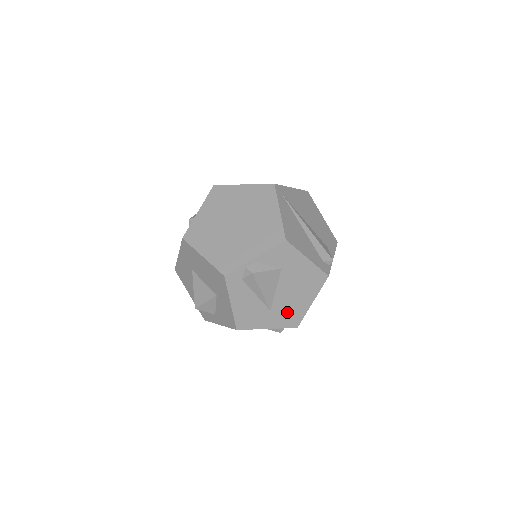
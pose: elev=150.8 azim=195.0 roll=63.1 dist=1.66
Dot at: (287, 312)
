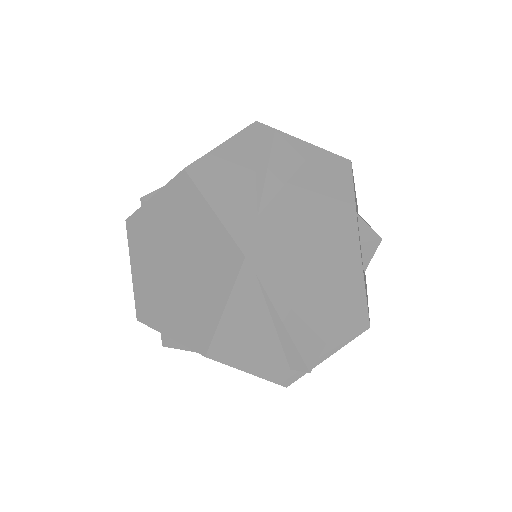
Dot at: occluded
